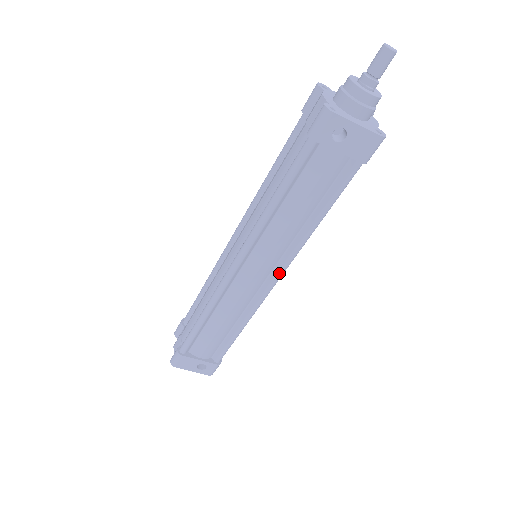
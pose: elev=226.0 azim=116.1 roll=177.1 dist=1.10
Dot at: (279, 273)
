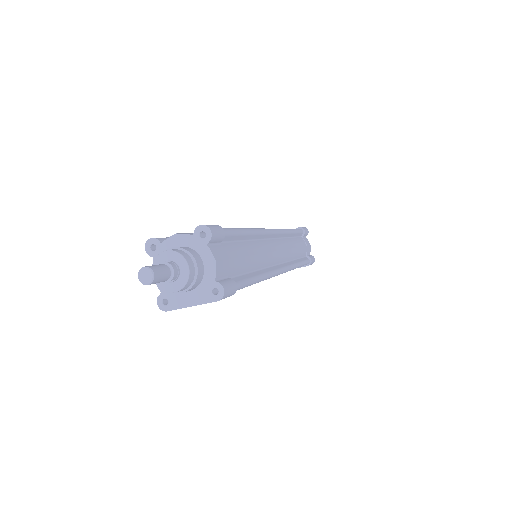
Dot at: occluded
